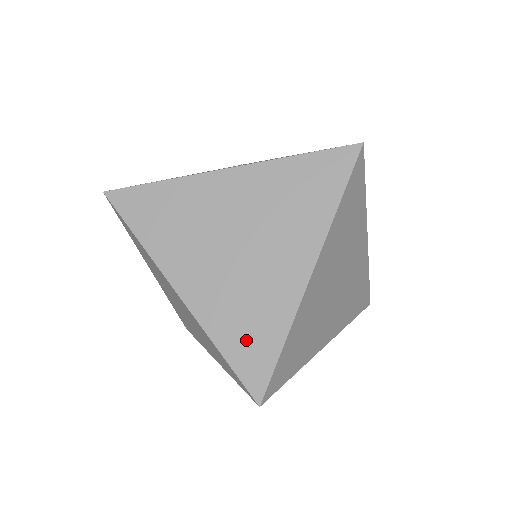
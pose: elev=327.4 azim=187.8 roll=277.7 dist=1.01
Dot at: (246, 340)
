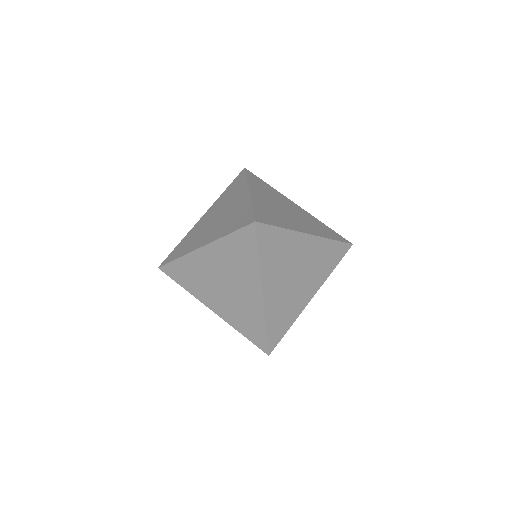
Dot at: (278, 324)
